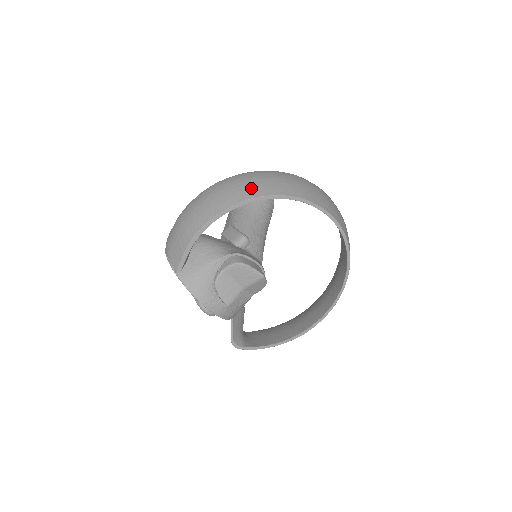
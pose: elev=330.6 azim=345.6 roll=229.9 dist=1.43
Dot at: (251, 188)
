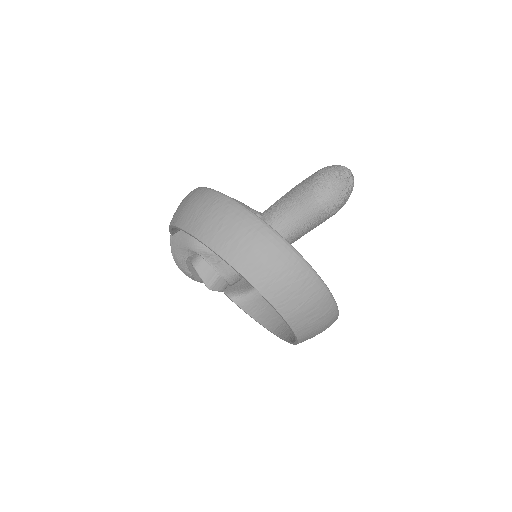
Dot at: (205, 226)
